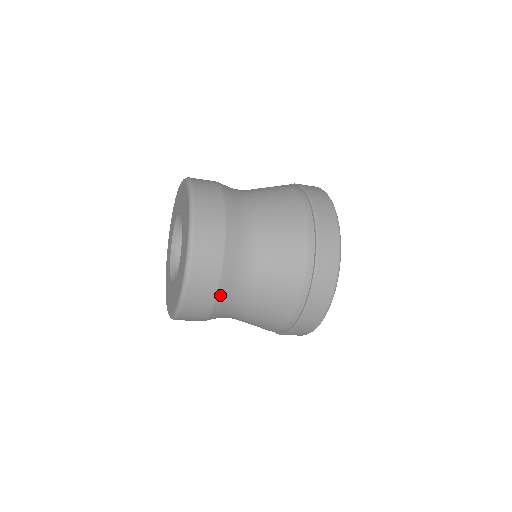
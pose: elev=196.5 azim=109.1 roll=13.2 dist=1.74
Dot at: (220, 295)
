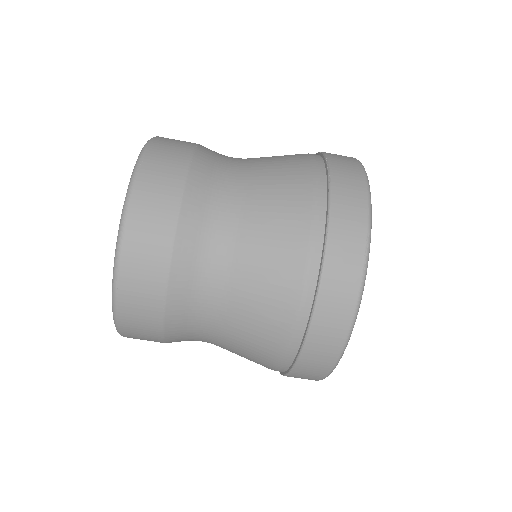
Dot at: (196, 163)
